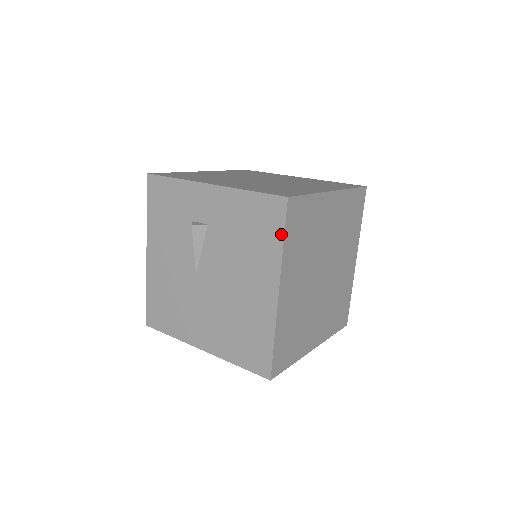
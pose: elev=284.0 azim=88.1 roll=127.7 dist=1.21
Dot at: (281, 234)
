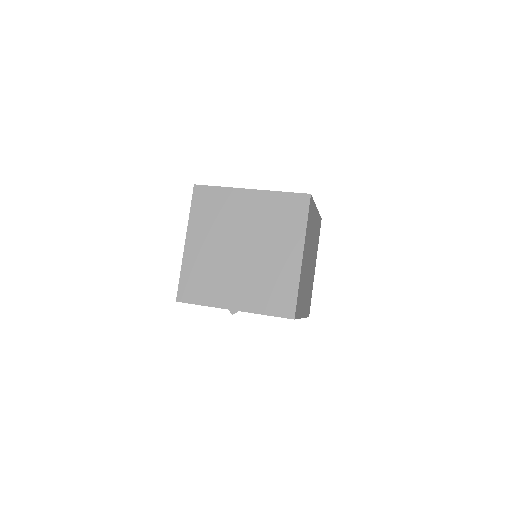
Dot at: occluded
